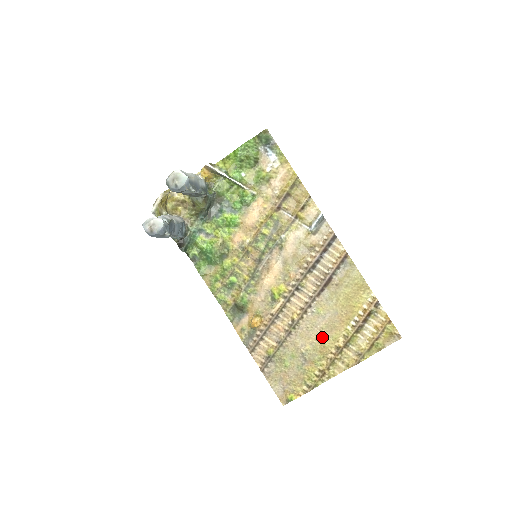
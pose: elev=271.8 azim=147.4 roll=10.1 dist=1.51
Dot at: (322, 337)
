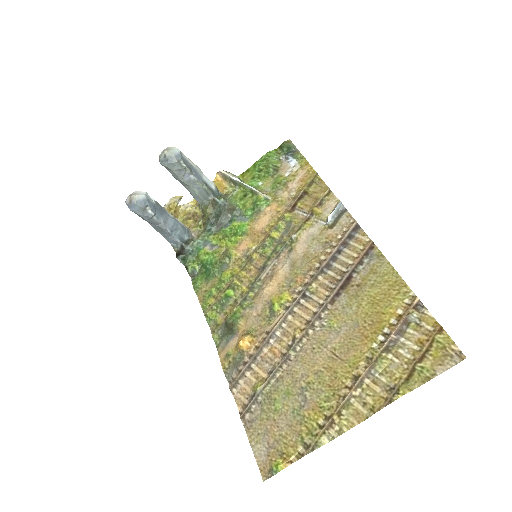
Dot at: (333, 362)
